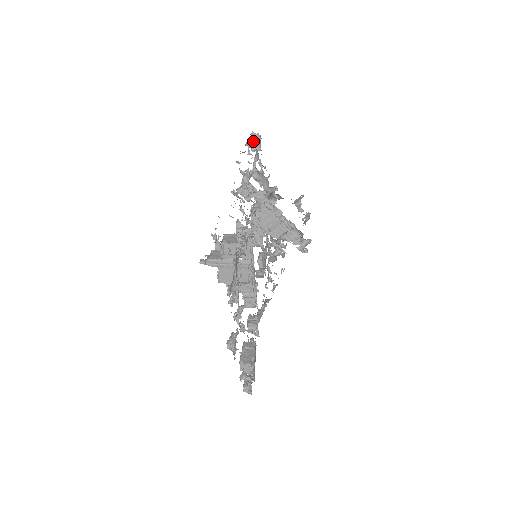
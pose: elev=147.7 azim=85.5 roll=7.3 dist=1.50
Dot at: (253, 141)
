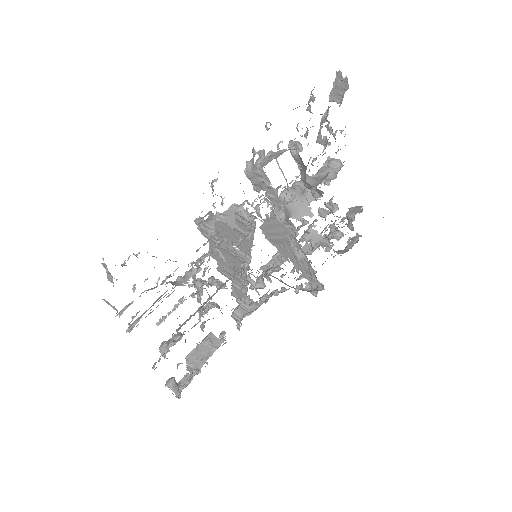
Dot at: (336, 86)
